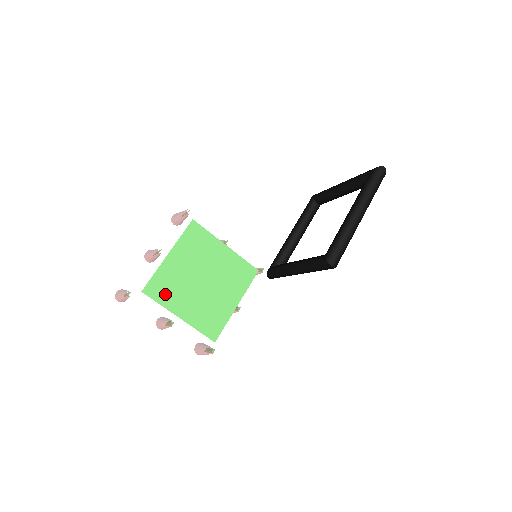
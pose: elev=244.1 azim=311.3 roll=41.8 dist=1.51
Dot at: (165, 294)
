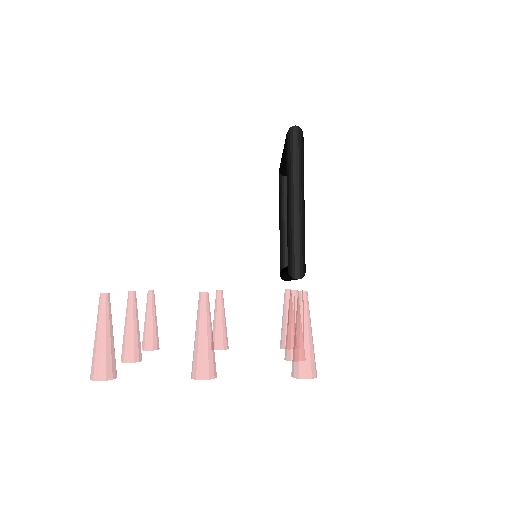
Dot at: occluded
